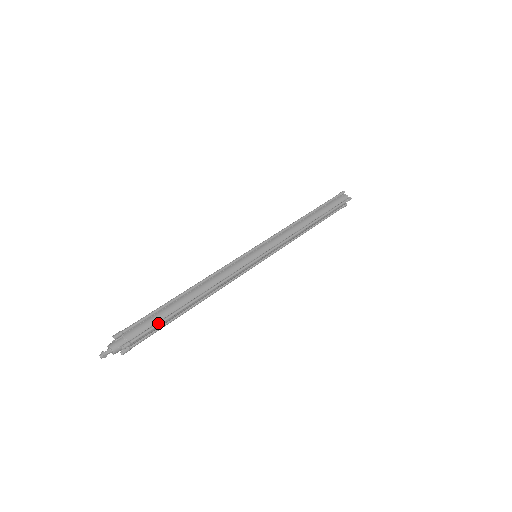
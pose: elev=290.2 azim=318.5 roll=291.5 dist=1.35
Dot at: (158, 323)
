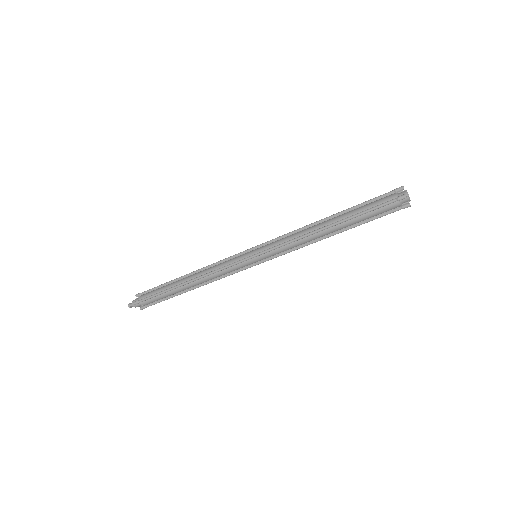
Dot at: (157, 293)
